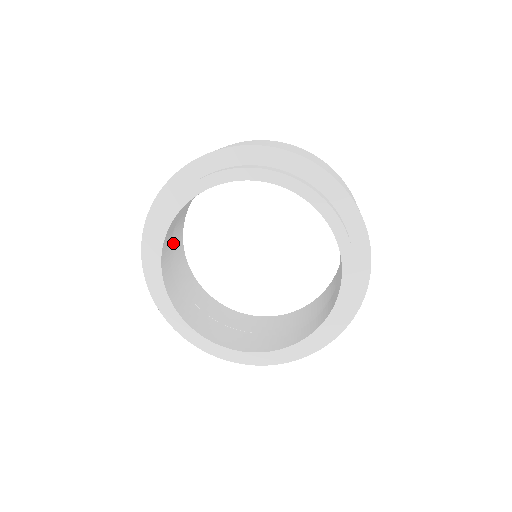
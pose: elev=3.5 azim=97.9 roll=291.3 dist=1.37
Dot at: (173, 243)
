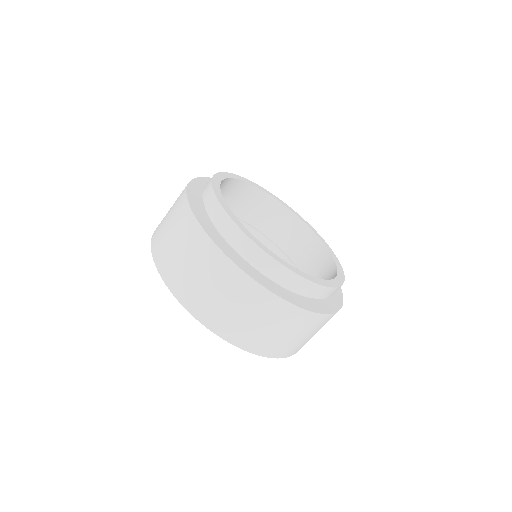
Dot at: occluded
